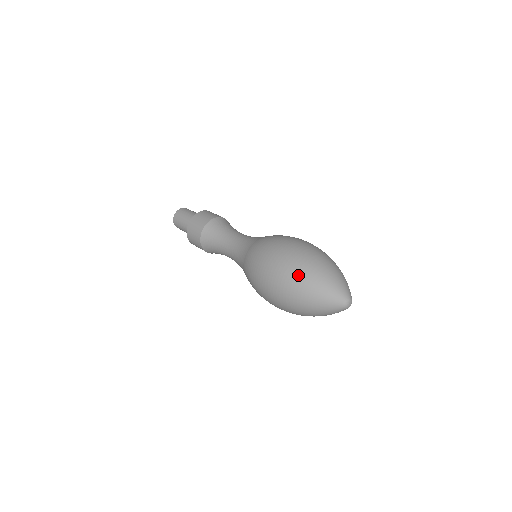
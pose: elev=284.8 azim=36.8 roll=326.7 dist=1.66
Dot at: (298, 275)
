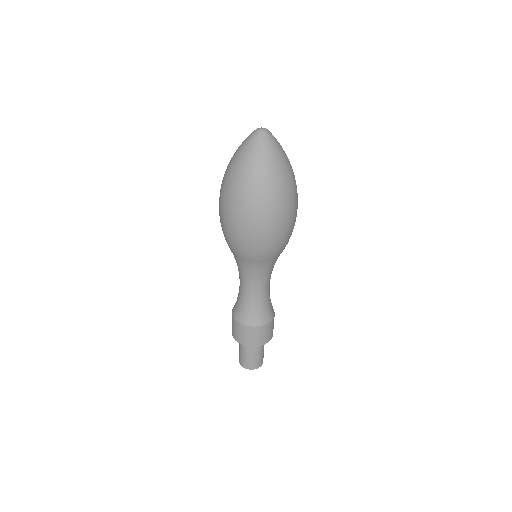
Dot at: occluded
